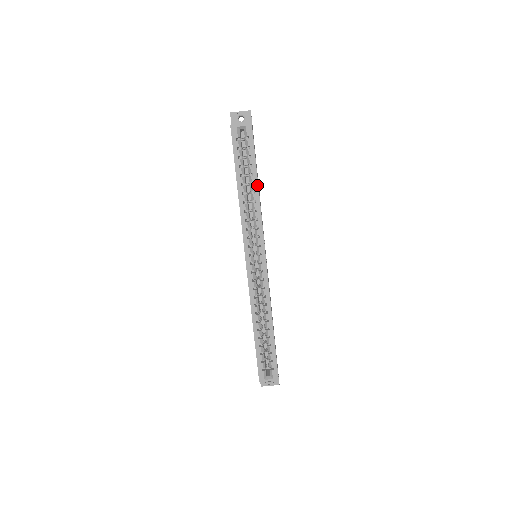
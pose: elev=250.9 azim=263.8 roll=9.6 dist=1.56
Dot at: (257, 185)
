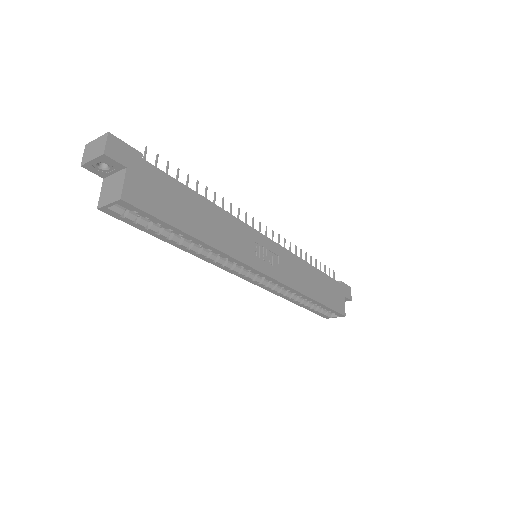
Dot at: (197, 240)
